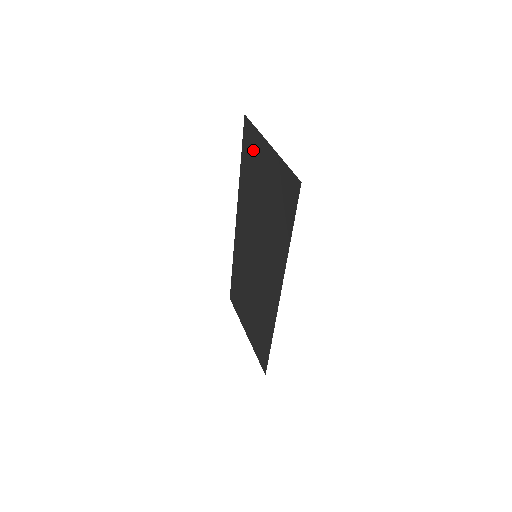
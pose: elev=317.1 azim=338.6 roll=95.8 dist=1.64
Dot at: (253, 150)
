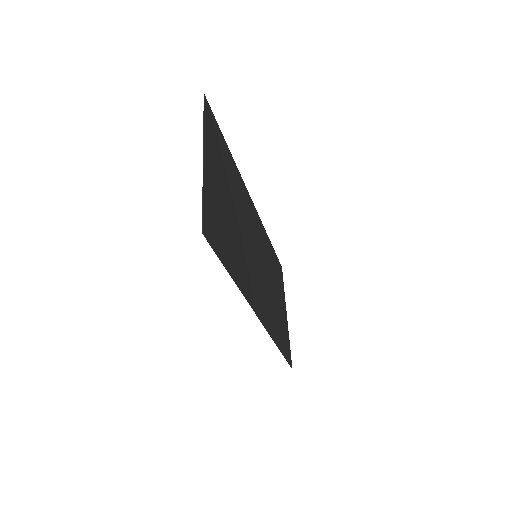
Dot at: (214, 144)
